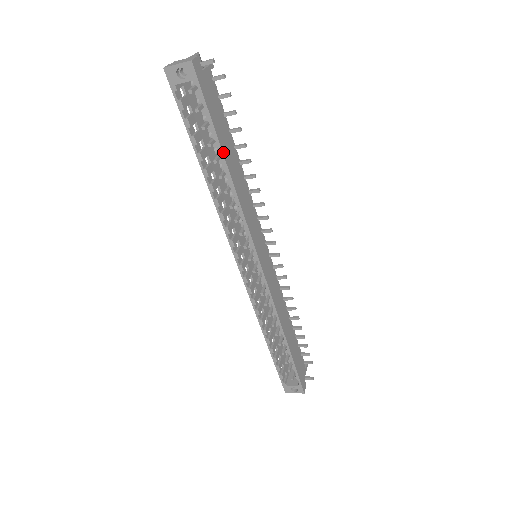
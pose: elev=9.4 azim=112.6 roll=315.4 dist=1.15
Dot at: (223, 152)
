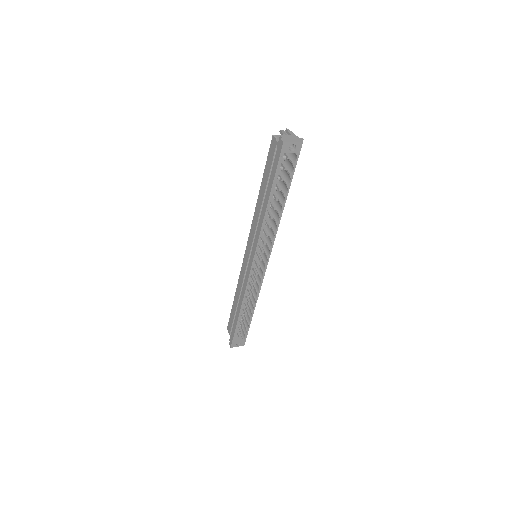
Dot at: (287, 195)
